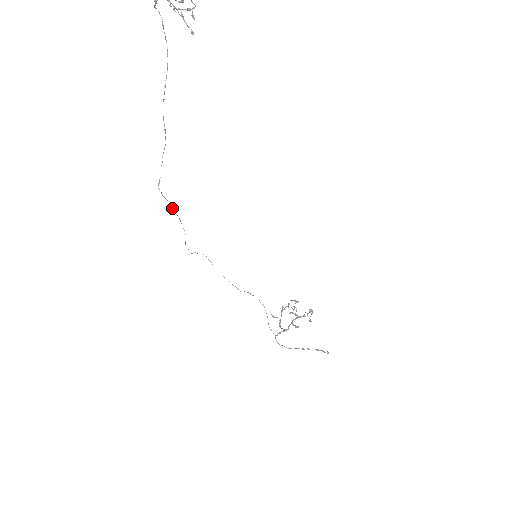
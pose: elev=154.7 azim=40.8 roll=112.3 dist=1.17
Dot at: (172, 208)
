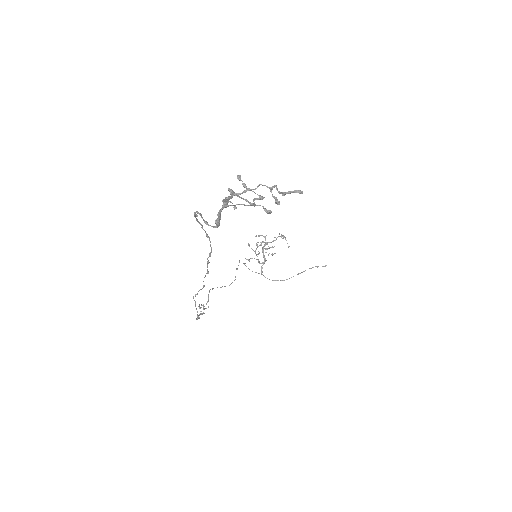
Dot at: occluded
